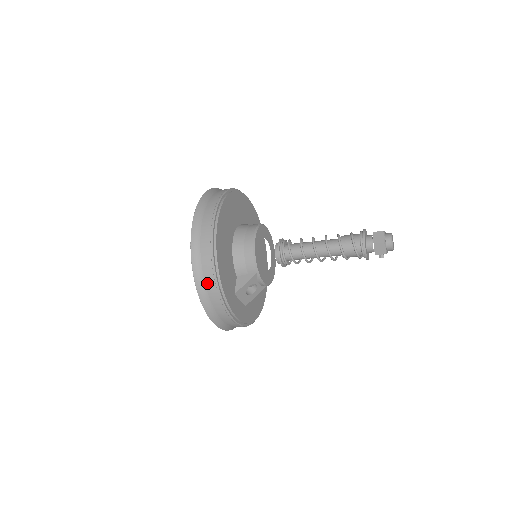
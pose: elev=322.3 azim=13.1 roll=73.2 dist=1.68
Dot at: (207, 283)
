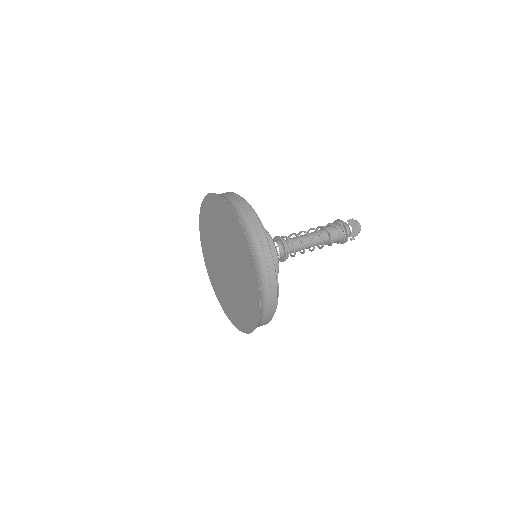
Dot at: (266, 273)
